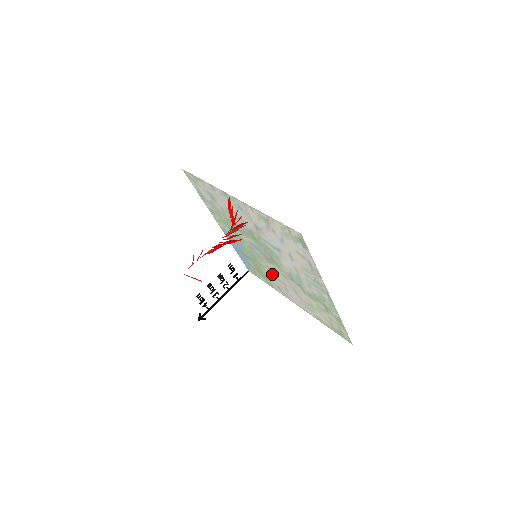
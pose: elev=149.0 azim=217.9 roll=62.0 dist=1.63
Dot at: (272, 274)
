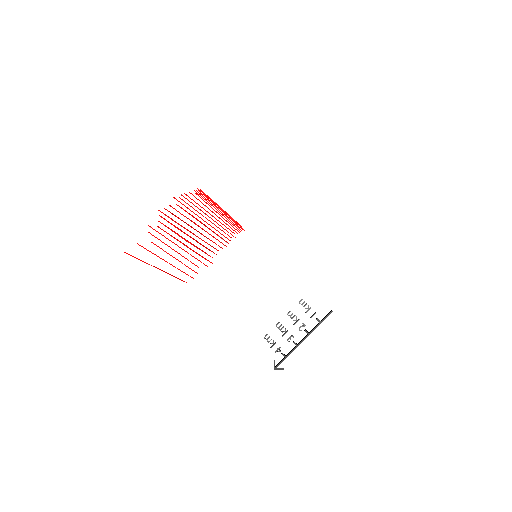
Dot at: occluded
